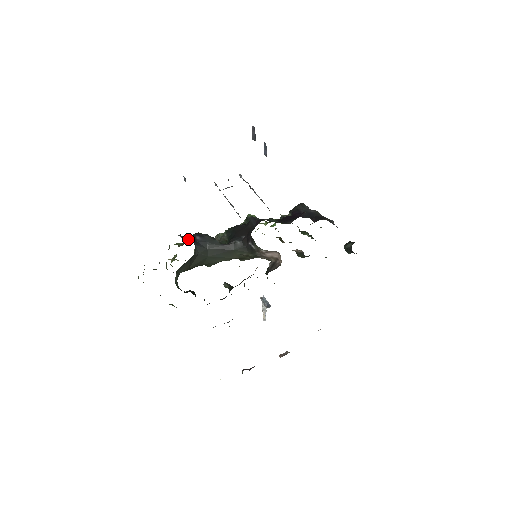
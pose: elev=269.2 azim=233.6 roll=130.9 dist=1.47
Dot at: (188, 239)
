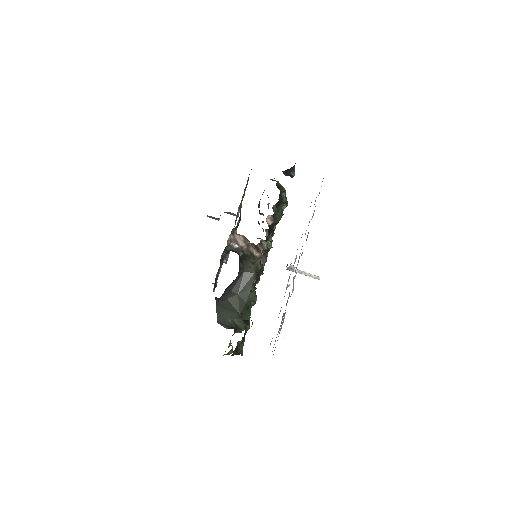
Dot at: occluded
